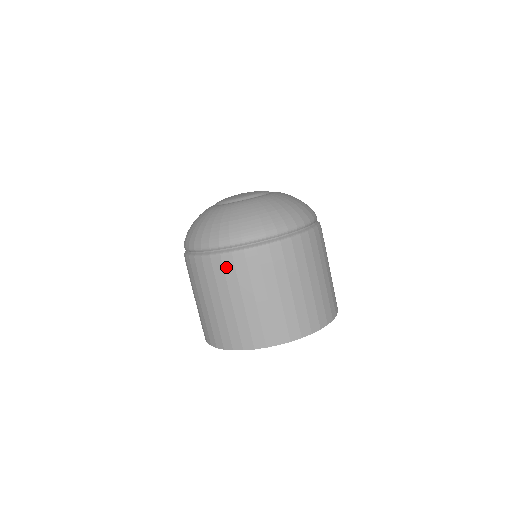
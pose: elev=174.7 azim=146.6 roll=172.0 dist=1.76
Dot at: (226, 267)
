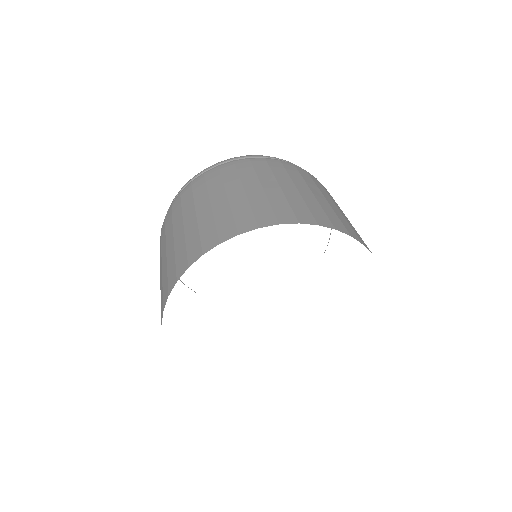
Dot at: occluded
